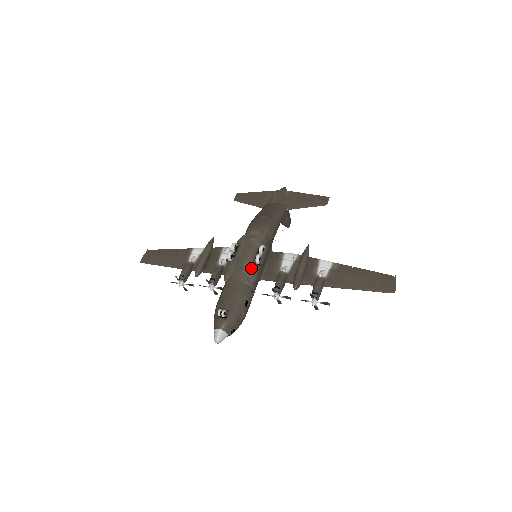
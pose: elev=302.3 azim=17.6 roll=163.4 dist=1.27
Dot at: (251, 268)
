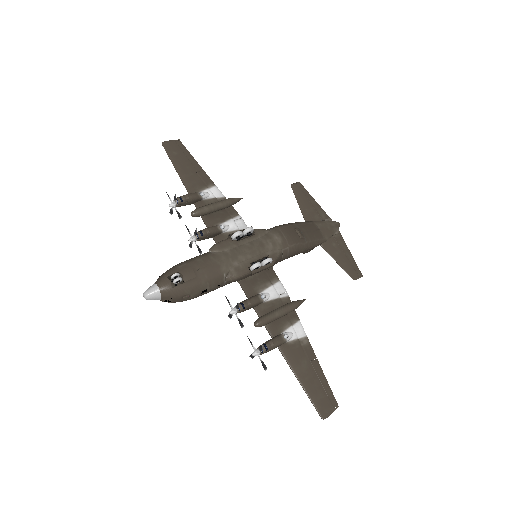
Dot at: (241, 267)
